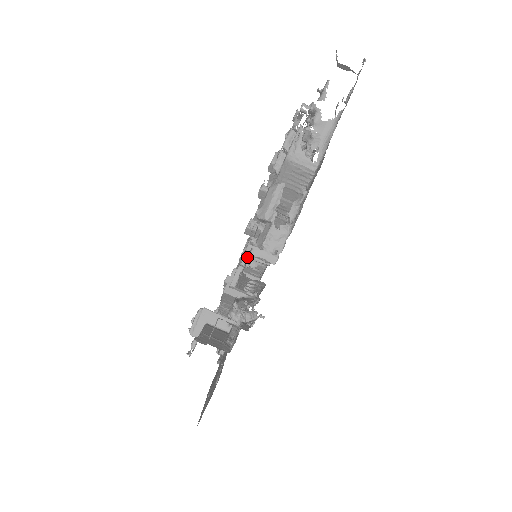
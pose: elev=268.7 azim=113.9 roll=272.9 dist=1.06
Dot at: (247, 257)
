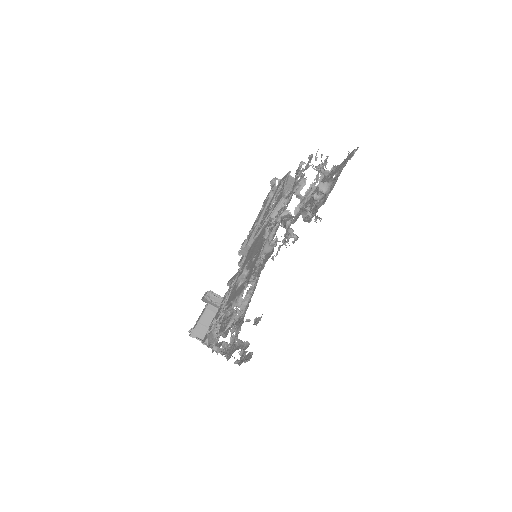
Dot at: (211, 327)
